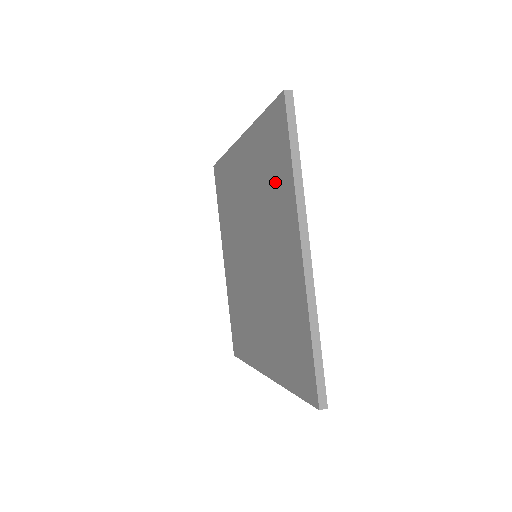
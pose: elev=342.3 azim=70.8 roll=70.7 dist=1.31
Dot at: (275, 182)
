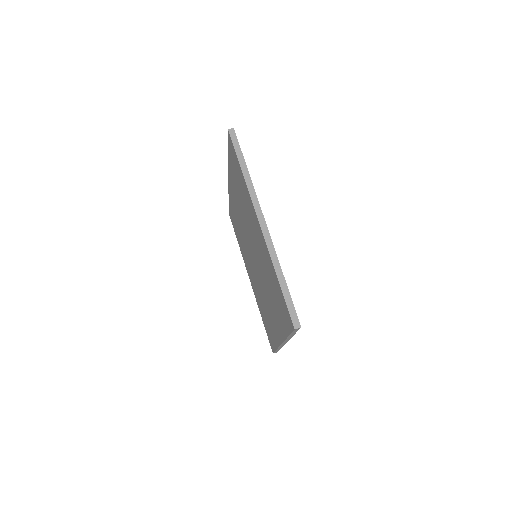
Dot at: (277, 307)
